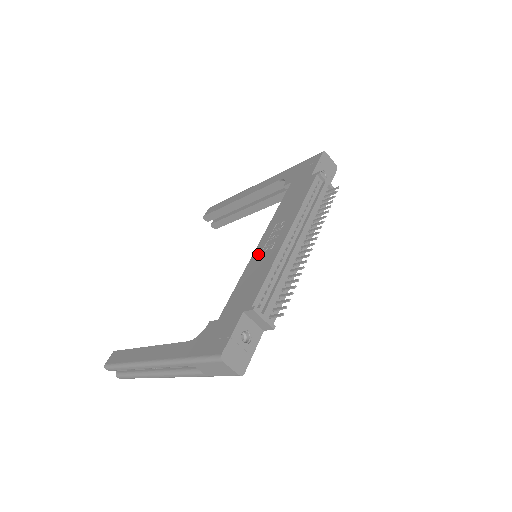
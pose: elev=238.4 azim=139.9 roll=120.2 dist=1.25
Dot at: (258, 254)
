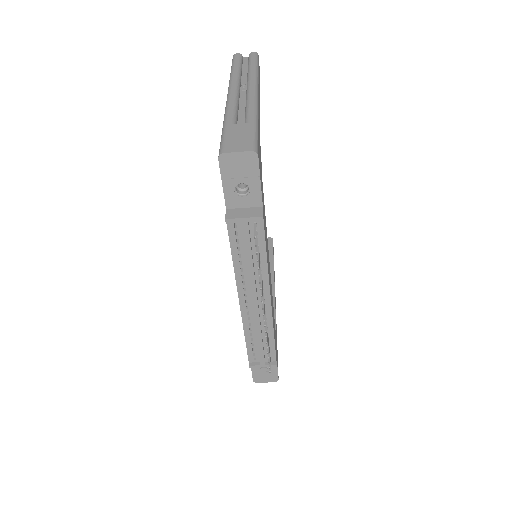
Dot at: occluded
